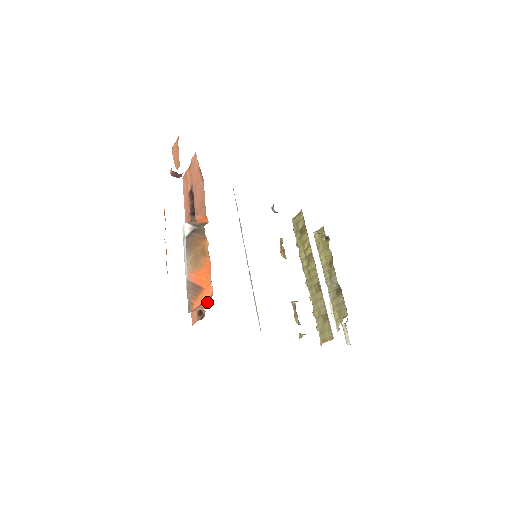
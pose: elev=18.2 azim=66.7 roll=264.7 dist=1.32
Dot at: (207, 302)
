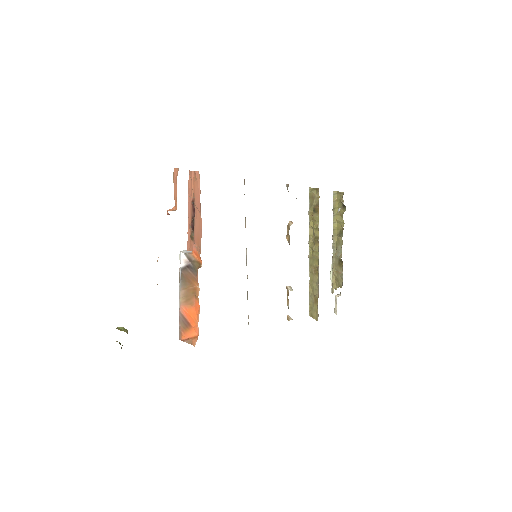
Dot at: (193, 341)
